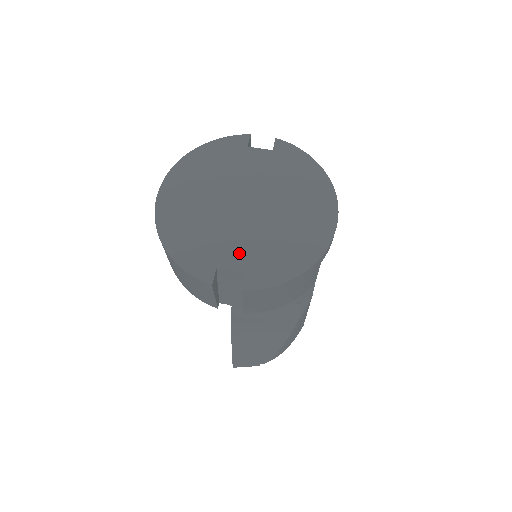
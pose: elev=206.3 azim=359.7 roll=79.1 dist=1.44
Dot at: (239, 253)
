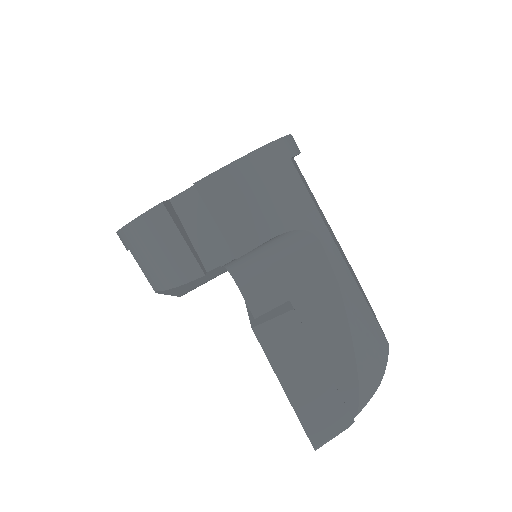
Dot at: occluded
